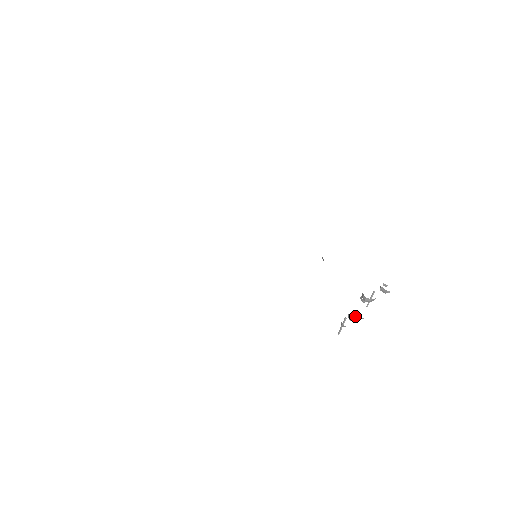
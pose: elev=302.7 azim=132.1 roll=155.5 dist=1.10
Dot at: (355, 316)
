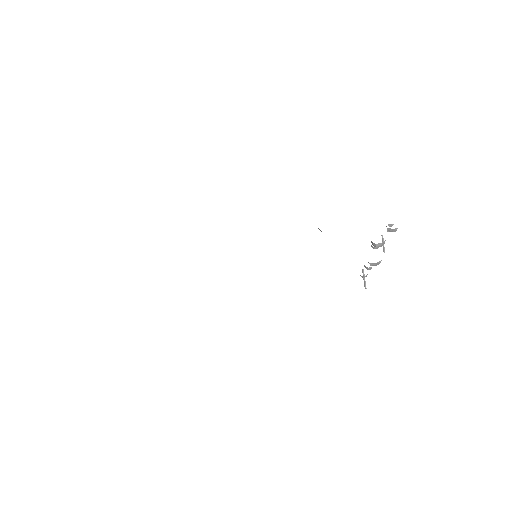
Dot at: (372, 264)
